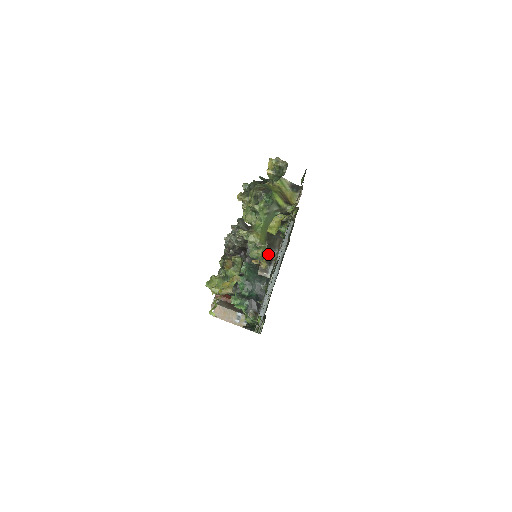
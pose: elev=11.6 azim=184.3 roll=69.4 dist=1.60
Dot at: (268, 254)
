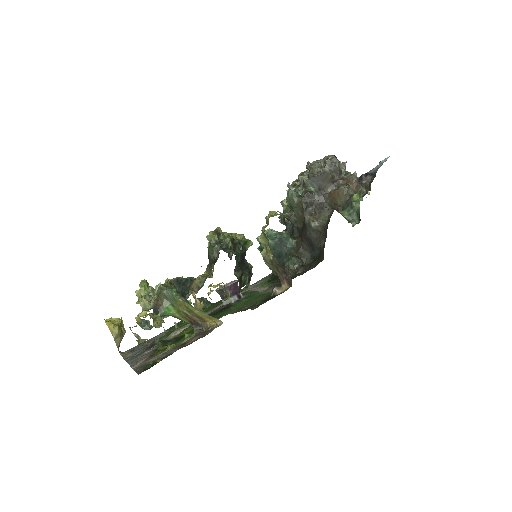
Dot at: (310, 240)
